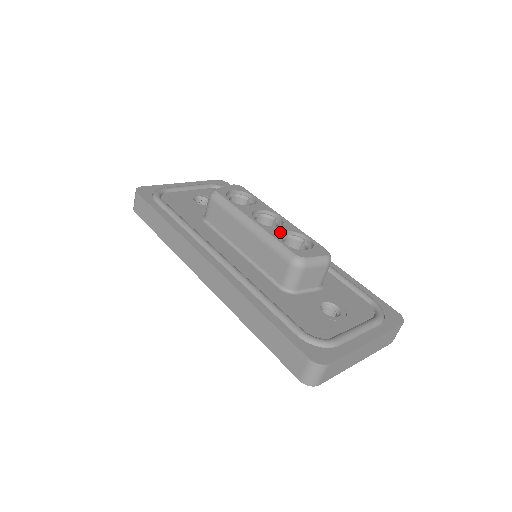
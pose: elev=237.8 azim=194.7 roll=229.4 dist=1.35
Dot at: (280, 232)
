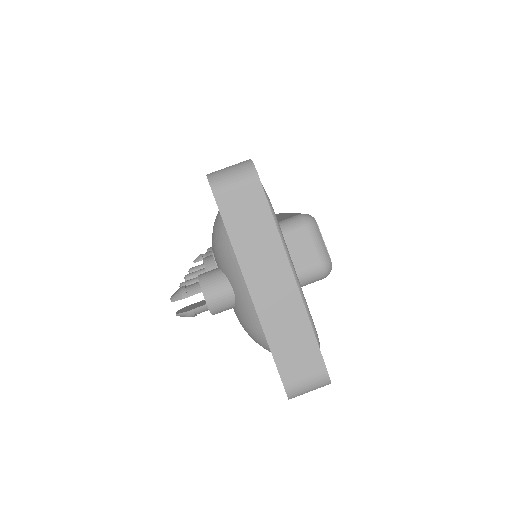
Dot at: occluded
